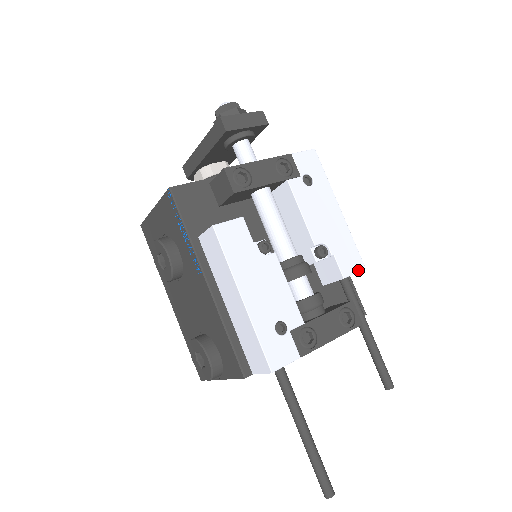
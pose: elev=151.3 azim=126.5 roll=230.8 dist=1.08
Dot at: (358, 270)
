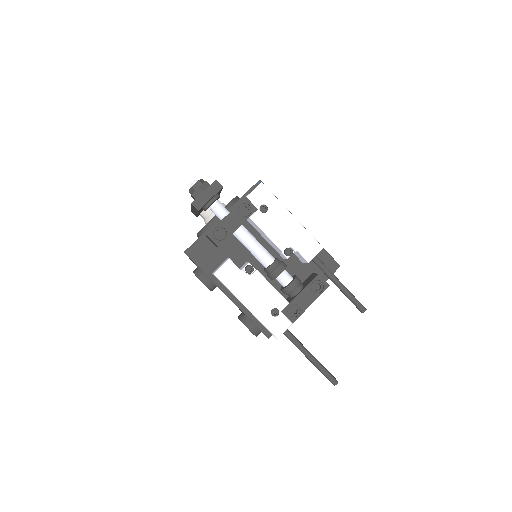
Dot at: (318, 252)
